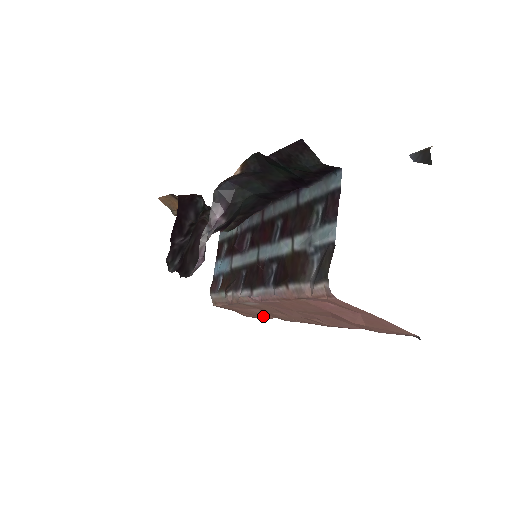
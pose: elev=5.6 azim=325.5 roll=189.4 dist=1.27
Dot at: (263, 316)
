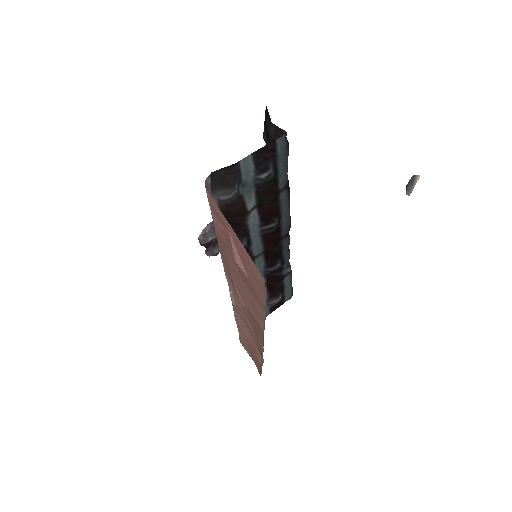
Dot at: (260, 360)
